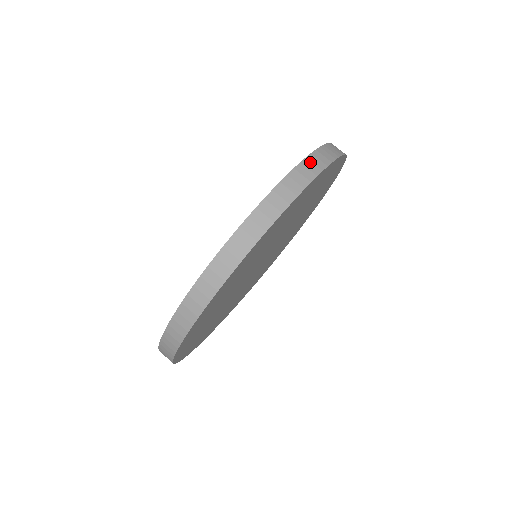
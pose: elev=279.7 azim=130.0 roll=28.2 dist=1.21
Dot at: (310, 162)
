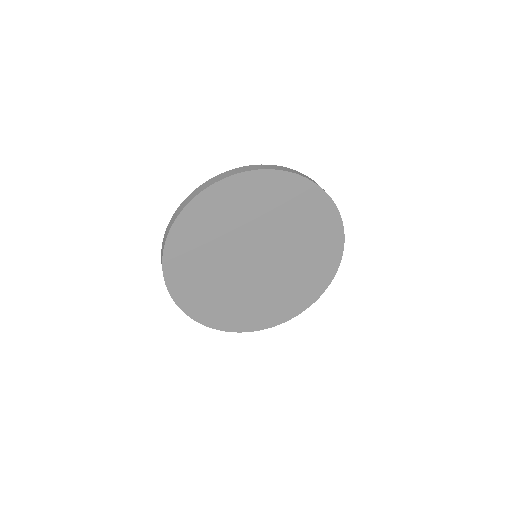
Dot at: (295, 171)
